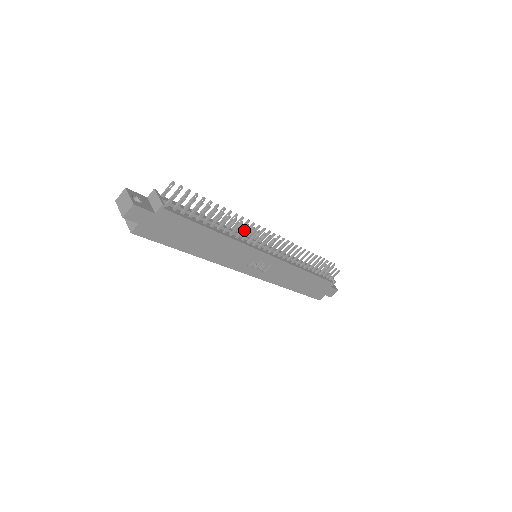
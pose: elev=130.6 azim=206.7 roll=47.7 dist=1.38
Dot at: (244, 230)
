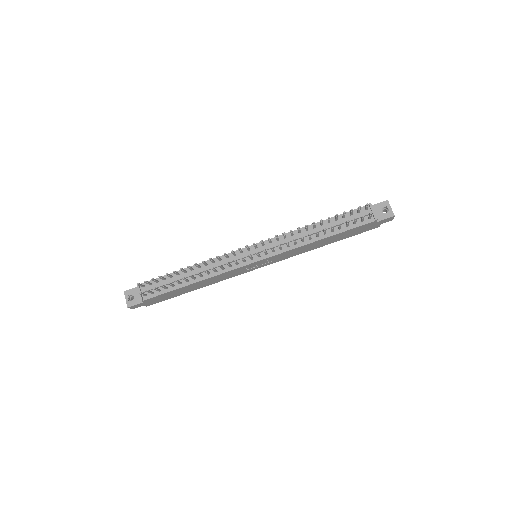
Dot at: (214, 270)
